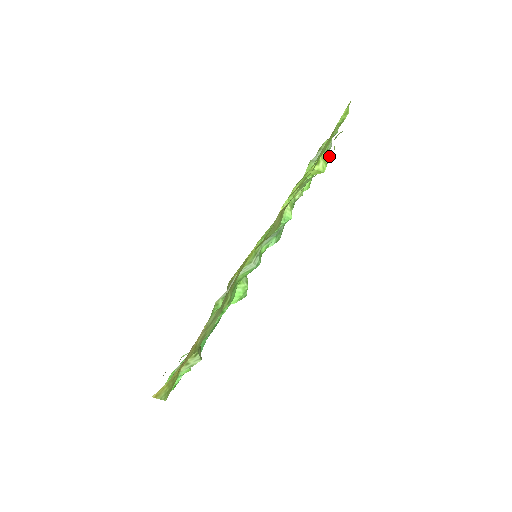
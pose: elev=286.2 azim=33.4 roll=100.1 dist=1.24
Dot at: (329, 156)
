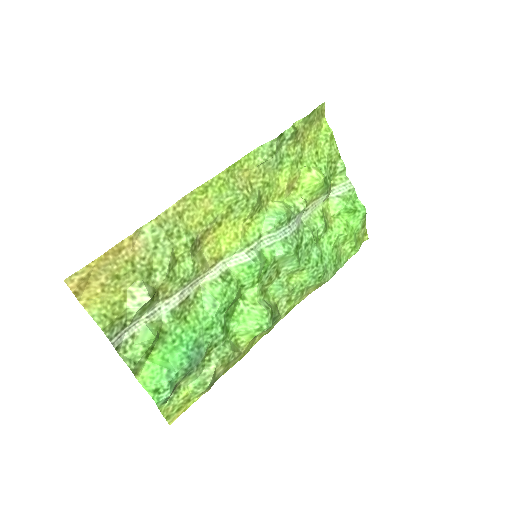
Dot at: (362, 204)
